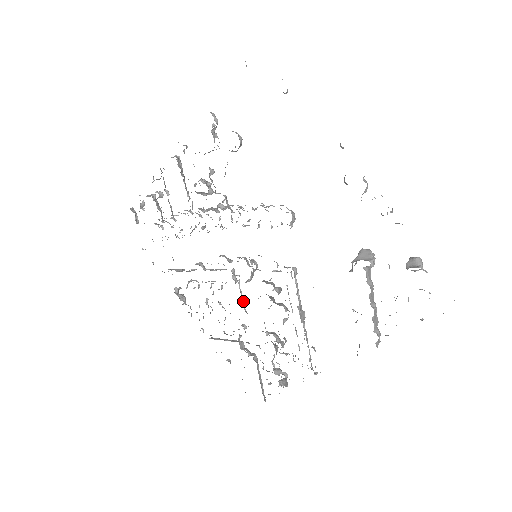
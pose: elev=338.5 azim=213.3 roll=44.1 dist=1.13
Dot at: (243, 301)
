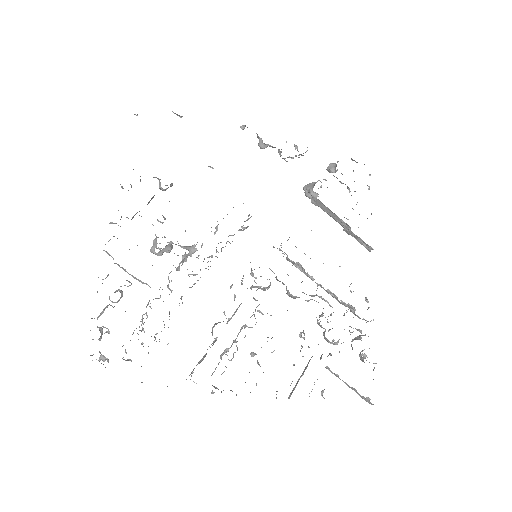
Dot at: occluded
